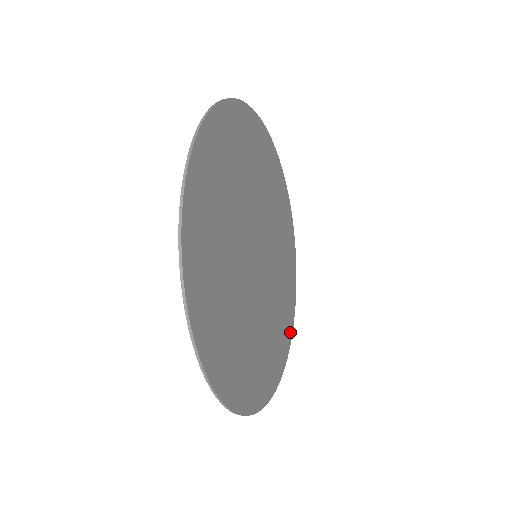
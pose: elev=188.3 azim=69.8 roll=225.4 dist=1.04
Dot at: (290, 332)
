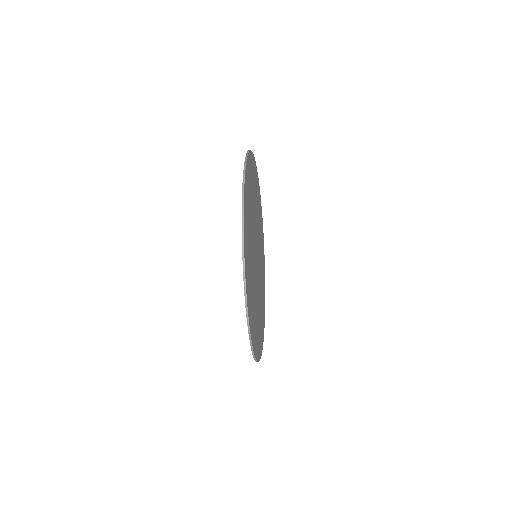
Dot at: (264, 275)
